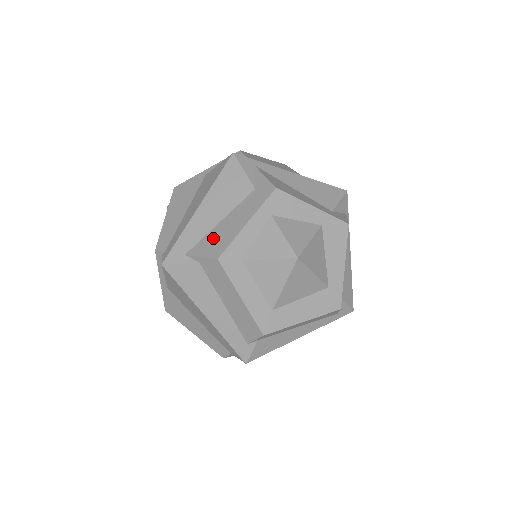
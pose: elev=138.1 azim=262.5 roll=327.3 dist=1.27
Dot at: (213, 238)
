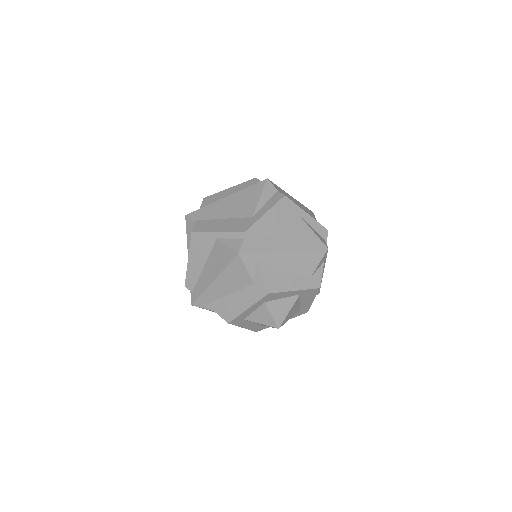
Dot at: (225, 305)
